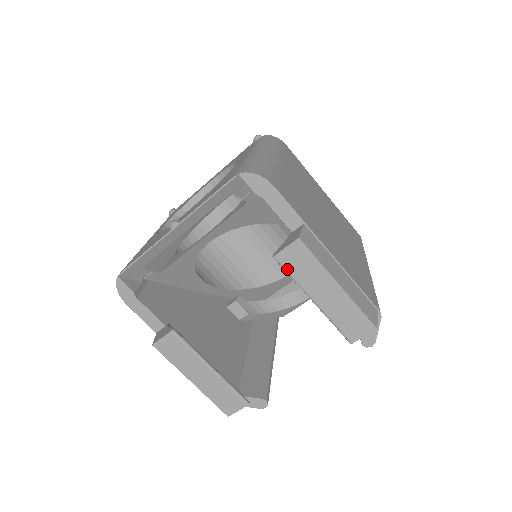
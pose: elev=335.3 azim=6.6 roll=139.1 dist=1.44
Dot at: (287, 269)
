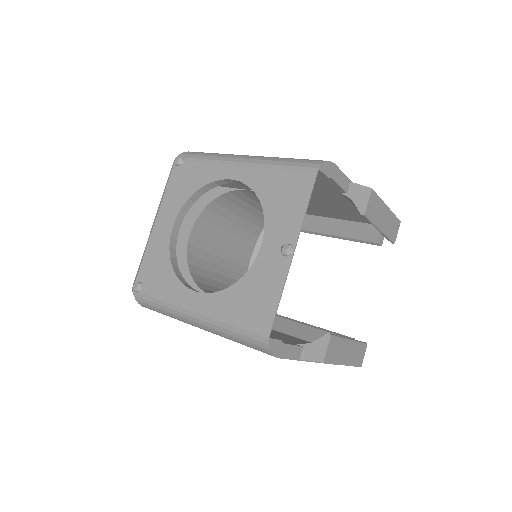
Dot at: (370, 217)
